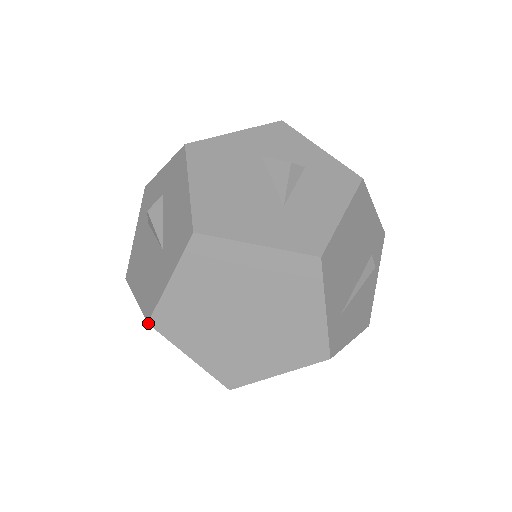
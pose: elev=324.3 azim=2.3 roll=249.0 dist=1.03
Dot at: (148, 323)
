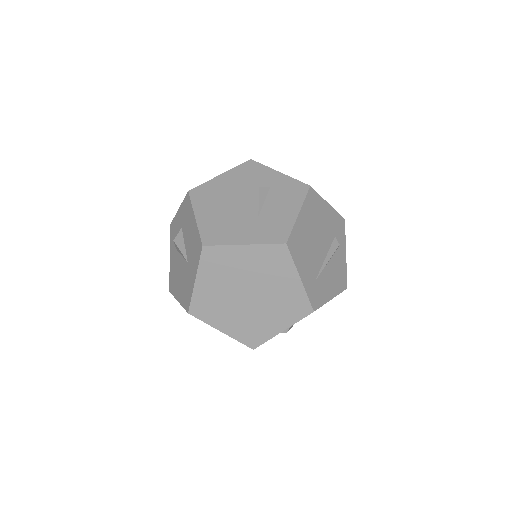
Dot at: (188, 313)
